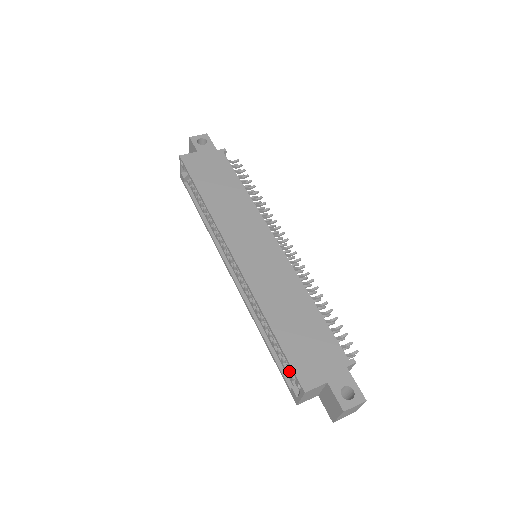
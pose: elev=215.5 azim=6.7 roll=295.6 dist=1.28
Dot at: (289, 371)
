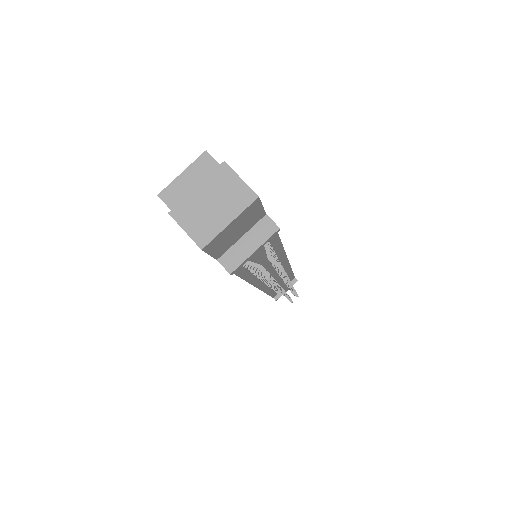
Dot at: occluded
